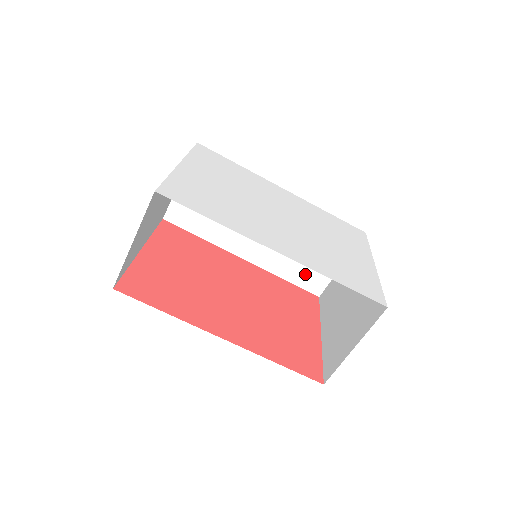
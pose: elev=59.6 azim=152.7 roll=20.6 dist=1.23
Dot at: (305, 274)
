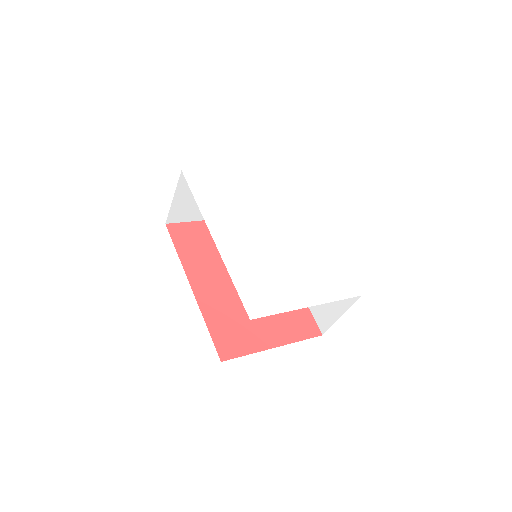
Dot at: (319, 308)
